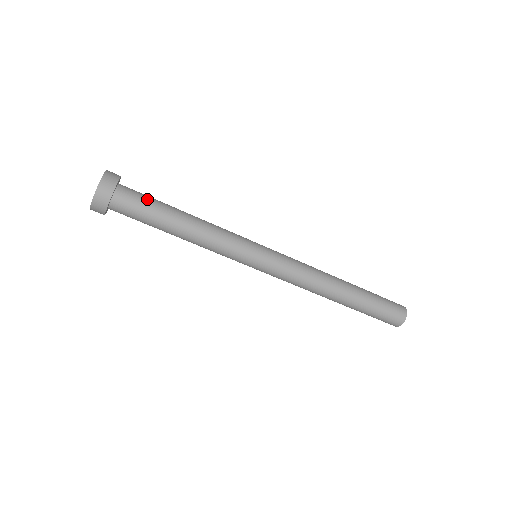
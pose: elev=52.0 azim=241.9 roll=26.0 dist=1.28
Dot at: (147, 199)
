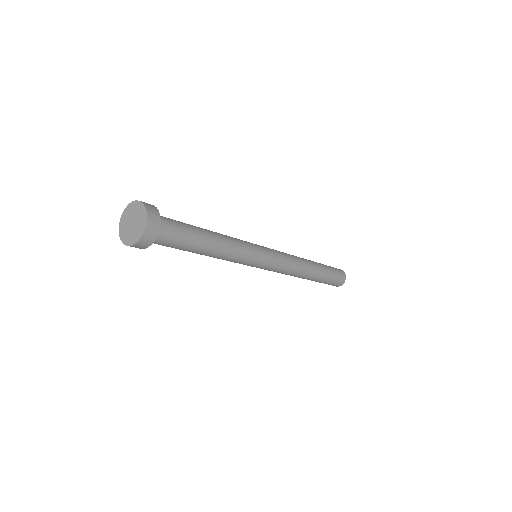
Dot at: (181, 236)
